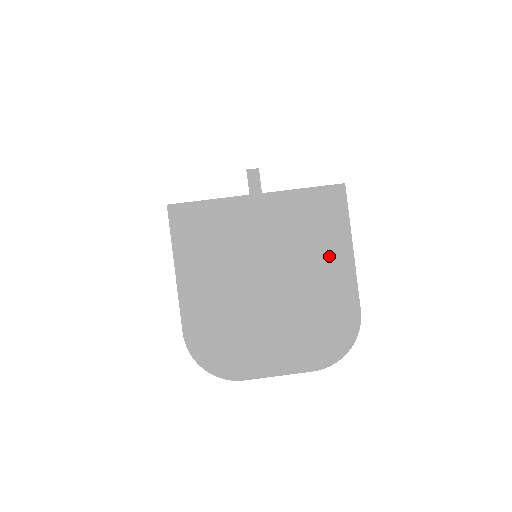
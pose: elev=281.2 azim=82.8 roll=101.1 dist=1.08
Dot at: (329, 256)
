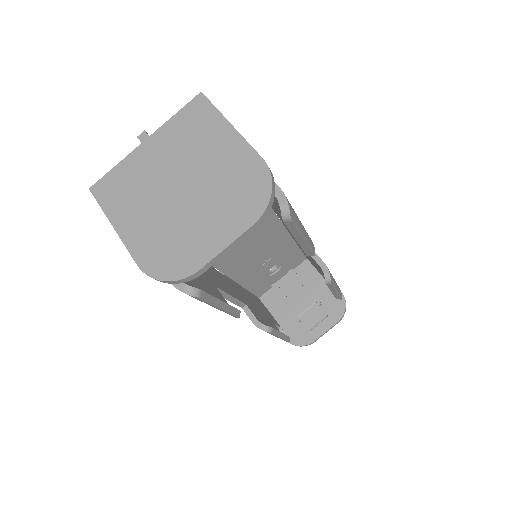
Dot at: (216, 141)
